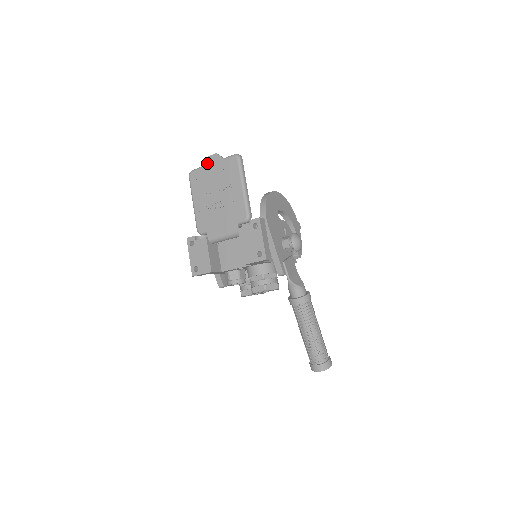
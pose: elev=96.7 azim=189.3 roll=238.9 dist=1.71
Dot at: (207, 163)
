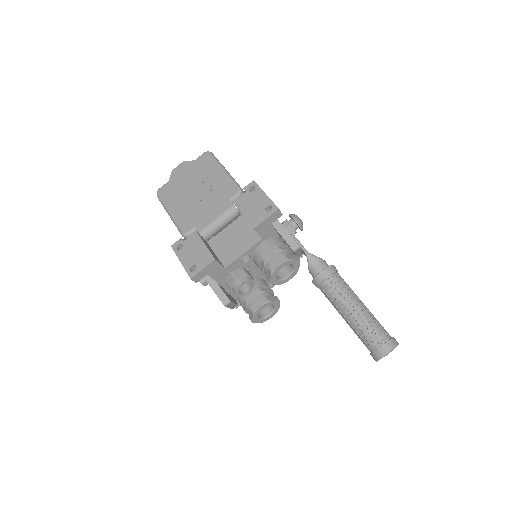
Dot at: (175, 173)
